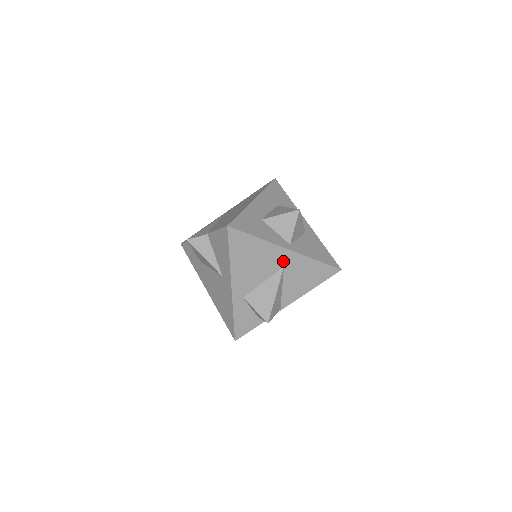
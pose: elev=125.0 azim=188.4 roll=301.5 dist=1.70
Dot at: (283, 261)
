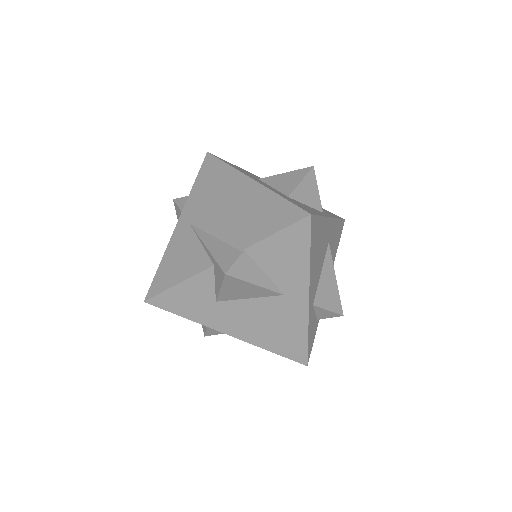
Dot at: (329, 235)
